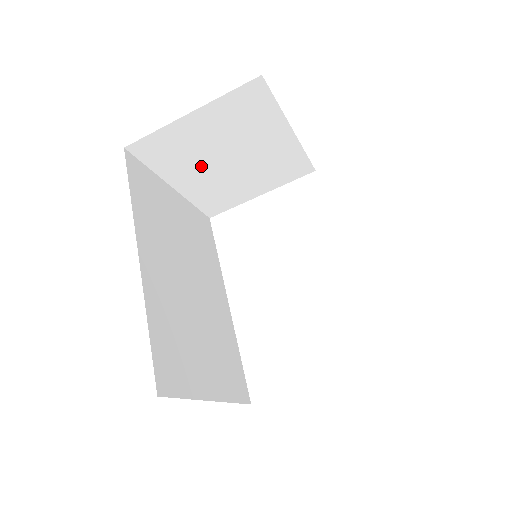
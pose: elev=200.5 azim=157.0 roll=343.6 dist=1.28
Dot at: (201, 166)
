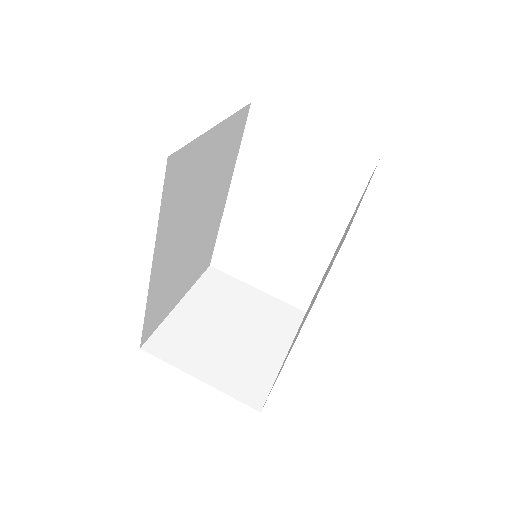
Dot at: occluded
